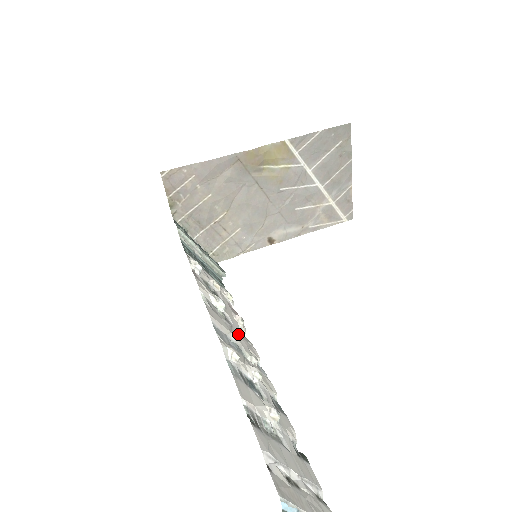
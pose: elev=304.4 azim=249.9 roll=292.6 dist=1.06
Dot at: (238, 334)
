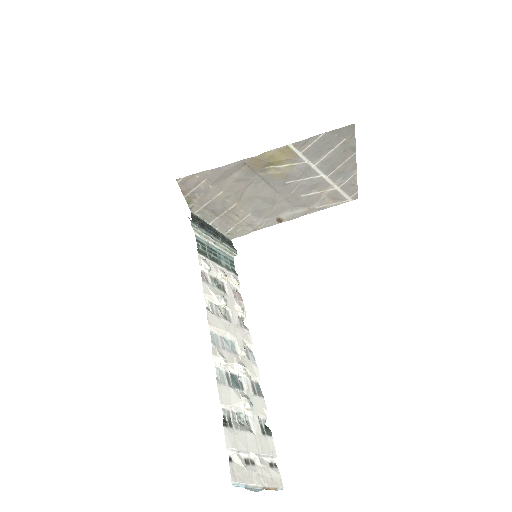
Dot at: (235, 327)
